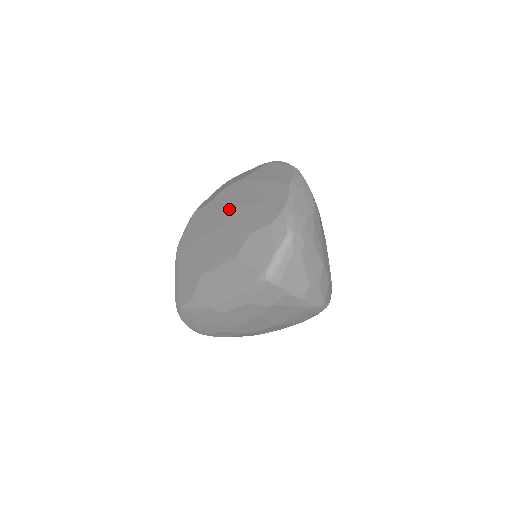
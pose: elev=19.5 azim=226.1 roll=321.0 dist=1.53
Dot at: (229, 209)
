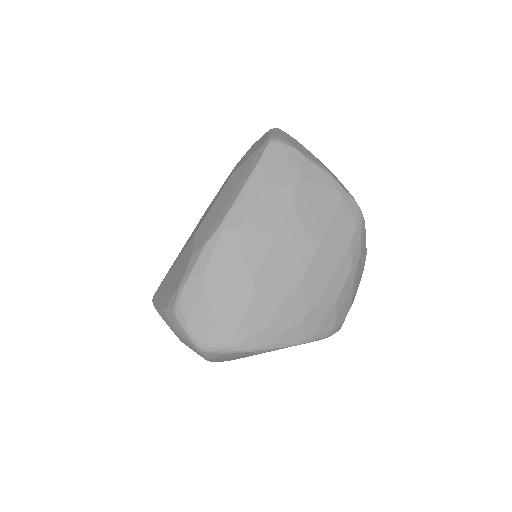
Dot at: occluded
